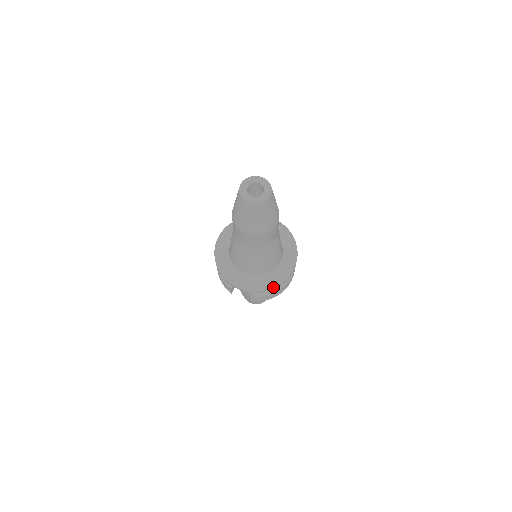
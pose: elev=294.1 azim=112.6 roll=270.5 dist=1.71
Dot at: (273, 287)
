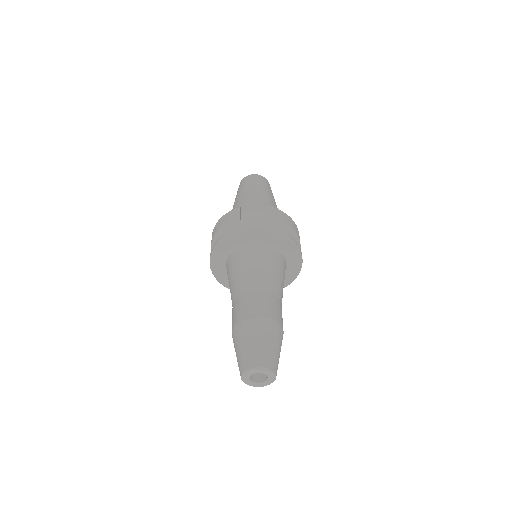
Dot at: occluded
